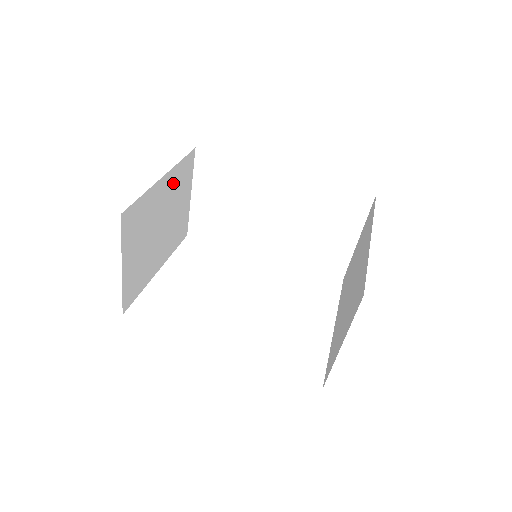
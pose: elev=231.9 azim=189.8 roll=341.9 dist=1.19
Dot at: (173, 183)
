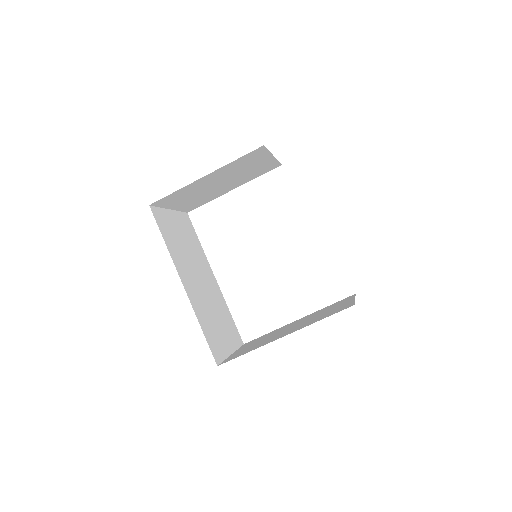
Dot at: (228, 169)
